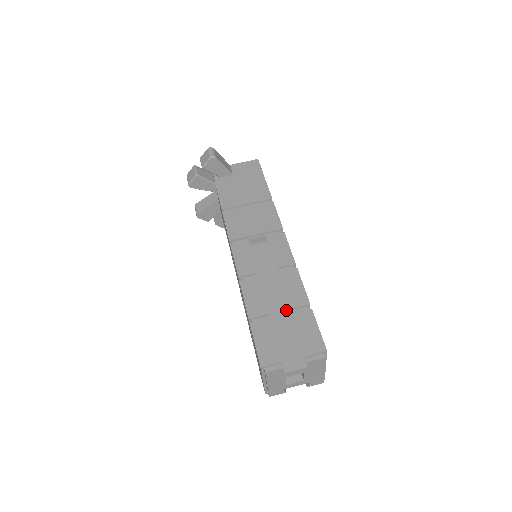
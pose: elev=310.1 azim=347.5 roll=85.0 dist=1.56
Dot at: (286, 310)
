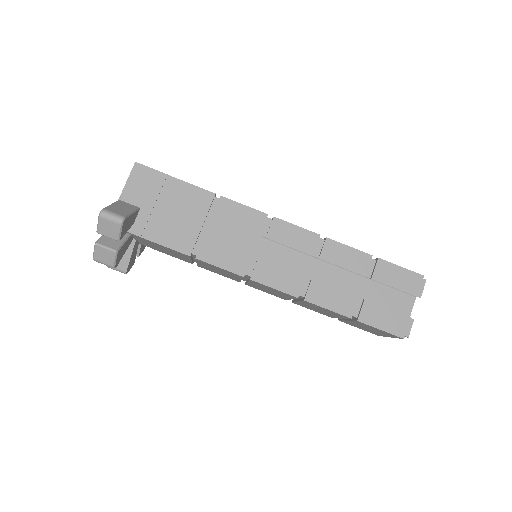
Dot at: (353, 277)
